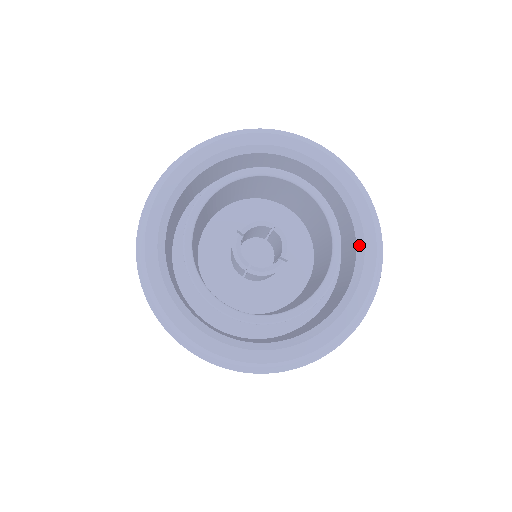
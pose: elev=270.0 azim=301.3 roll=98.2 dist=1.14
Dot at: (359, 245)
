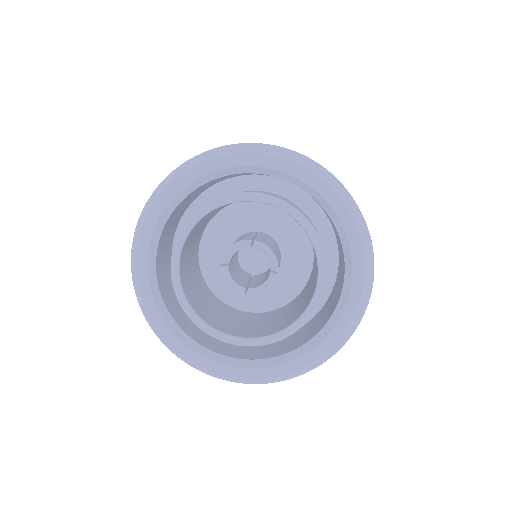
Dot at: (339, 231)
